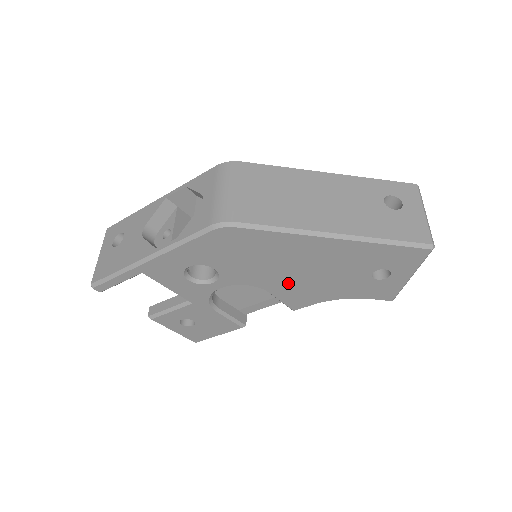
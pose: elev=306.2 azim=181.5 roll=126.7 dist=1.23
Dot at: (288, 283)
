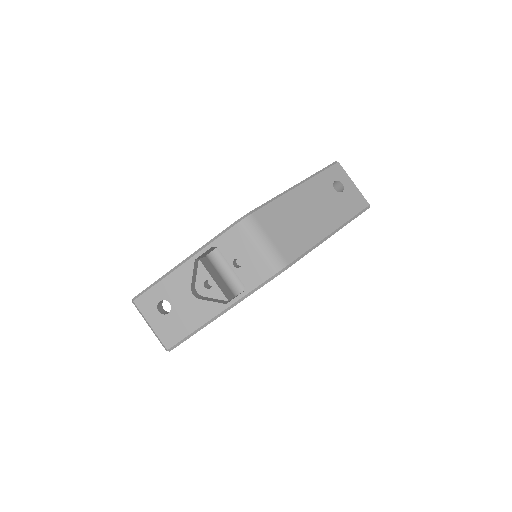
Dot at: occluded
